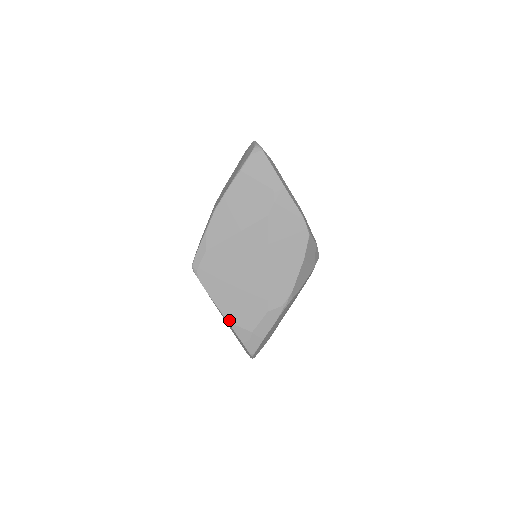
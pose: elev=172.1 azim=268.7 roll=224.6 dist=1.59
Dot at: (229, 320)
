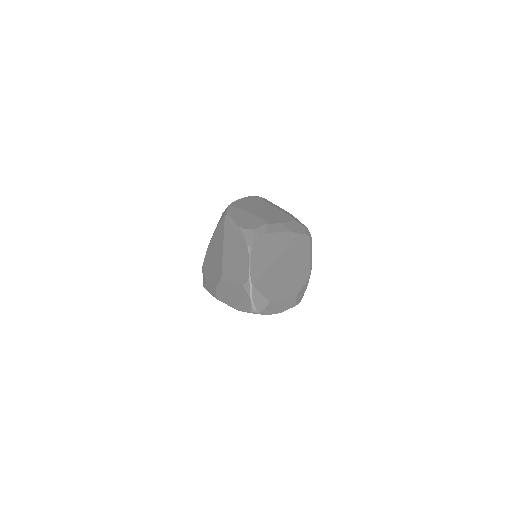
Dot at: occluded
